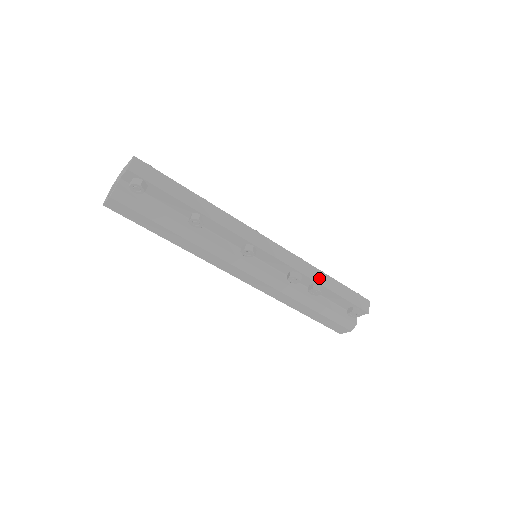
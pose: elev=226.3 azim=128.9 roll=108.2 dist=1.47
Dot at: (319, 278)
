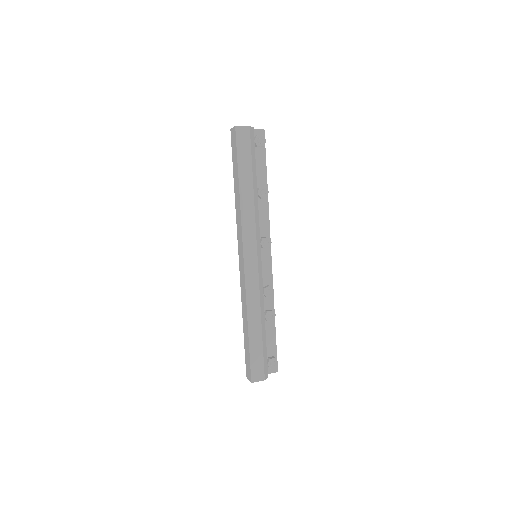
Dot at: occluded
